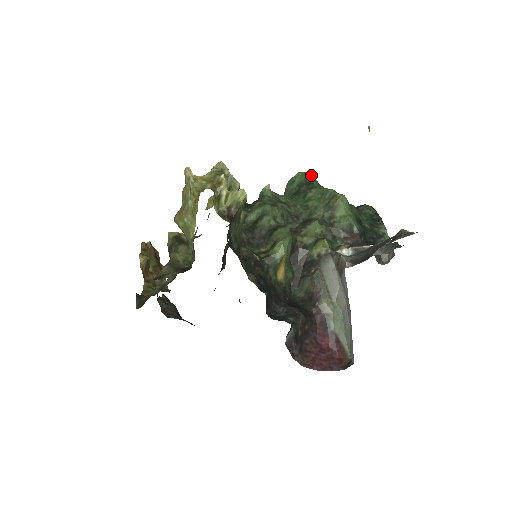
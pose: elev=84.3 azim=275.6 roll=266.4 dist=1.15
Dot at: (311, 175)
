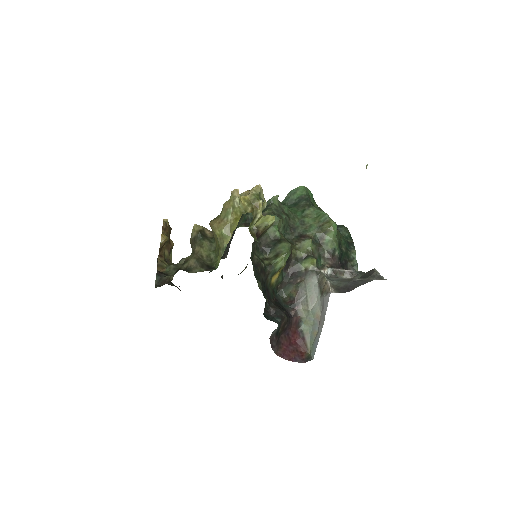
Dot at: (310, 191)
